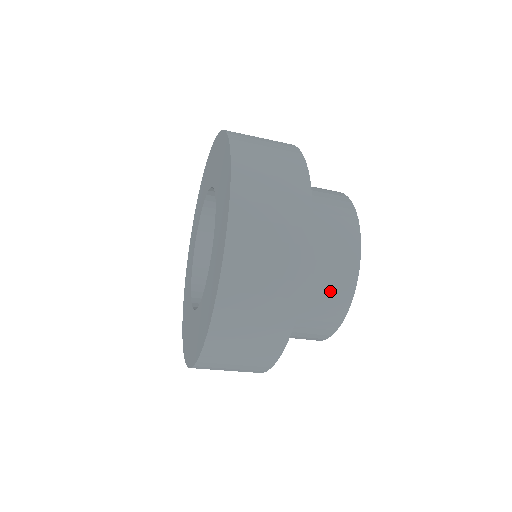
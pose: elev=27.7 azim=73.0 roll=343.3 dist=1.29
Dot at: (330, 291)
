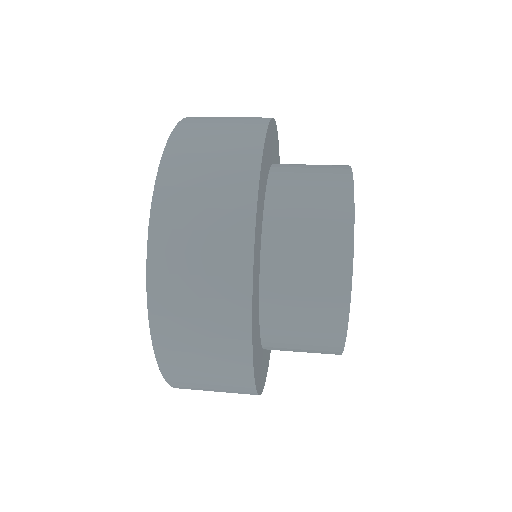
Dot at: (312, 346)
